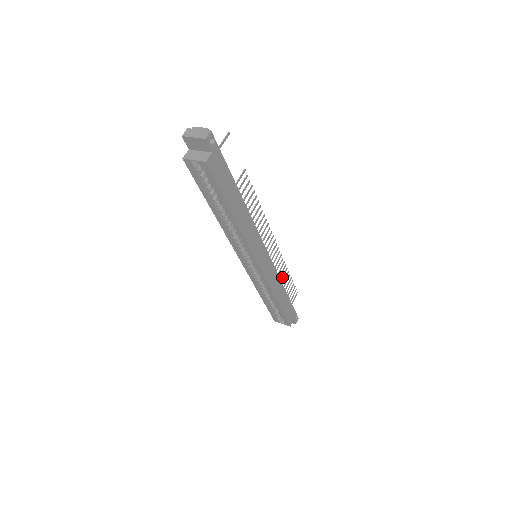
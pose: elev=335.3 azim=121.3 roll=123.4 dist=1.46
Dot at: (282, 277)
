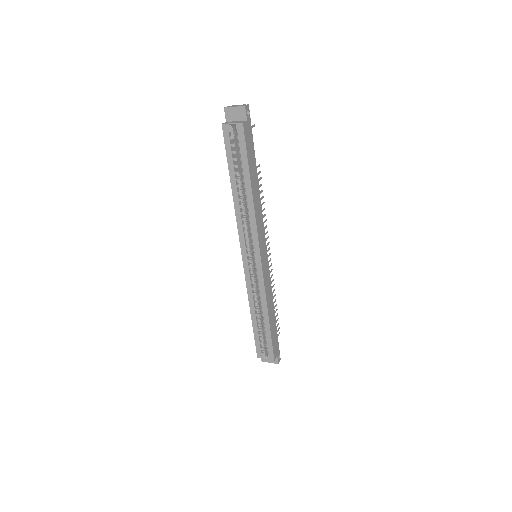
Dot at: occluded
